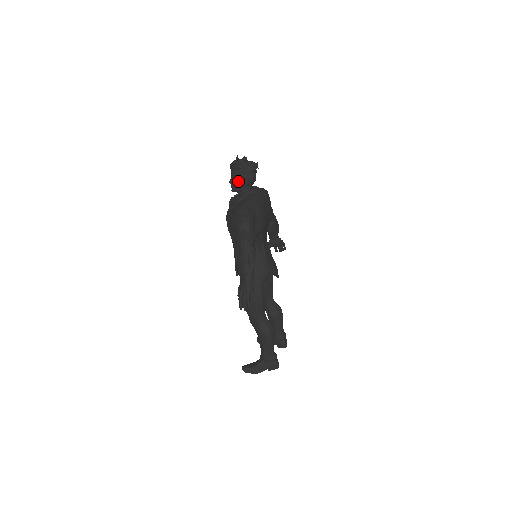
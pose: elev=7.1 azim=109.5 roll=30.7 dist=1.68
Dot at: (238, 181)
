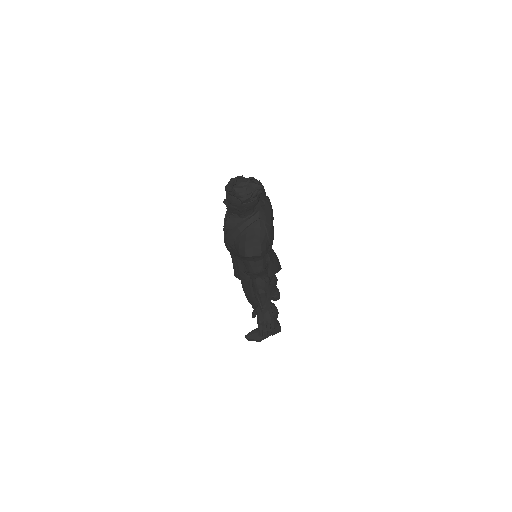
Dot at: (239, 208)
